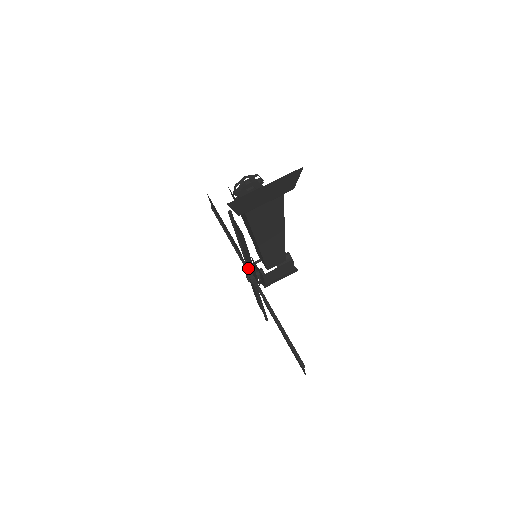
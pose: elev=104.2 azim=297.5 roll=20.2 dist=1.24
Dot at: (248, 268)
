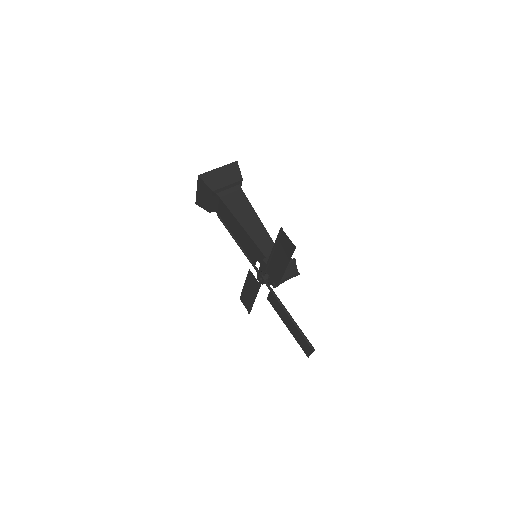
Dot at: (253, 266)
